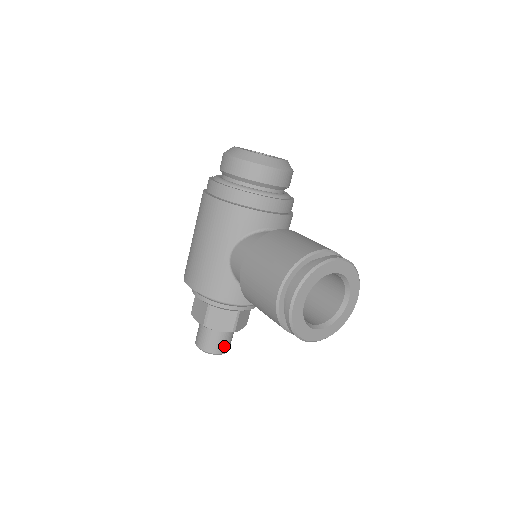
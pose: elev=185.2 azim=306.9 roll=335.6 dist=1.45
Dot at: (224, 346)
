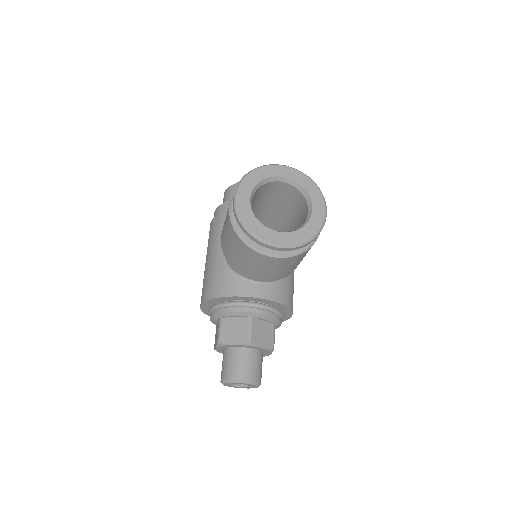
Dot at: (247, 370)
